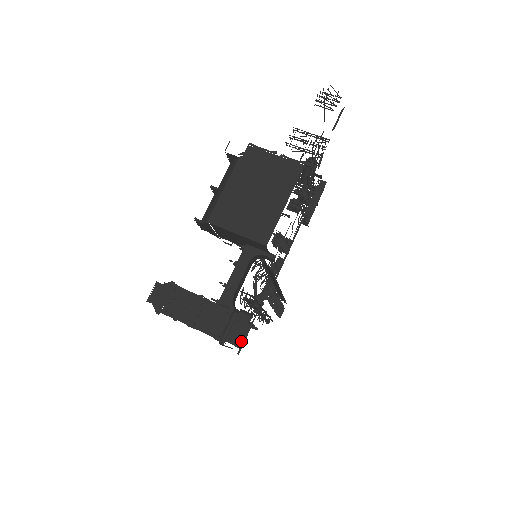
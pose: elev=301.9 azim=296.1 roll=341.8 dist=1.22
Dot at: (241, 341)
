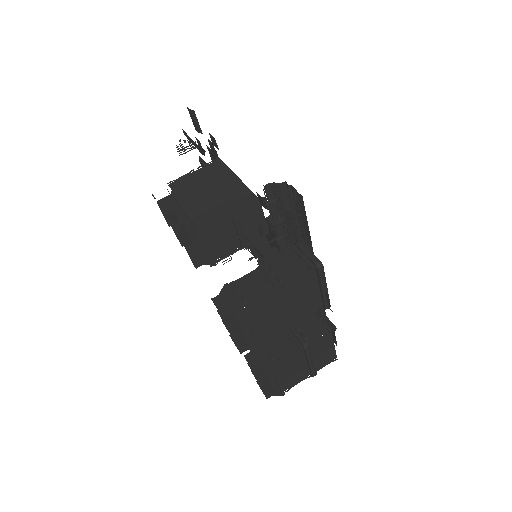
Dot at: (324, 325)
